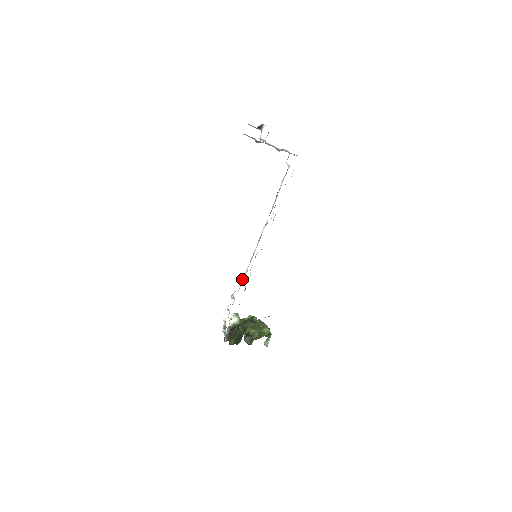
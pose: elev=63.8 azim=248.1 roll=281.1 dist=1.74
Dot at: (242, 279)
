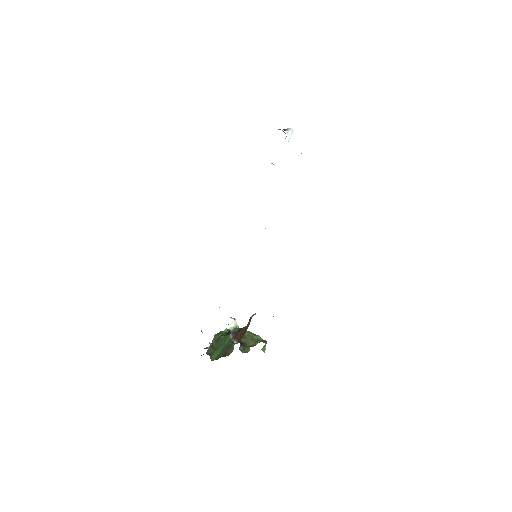
Dot at: occluded
